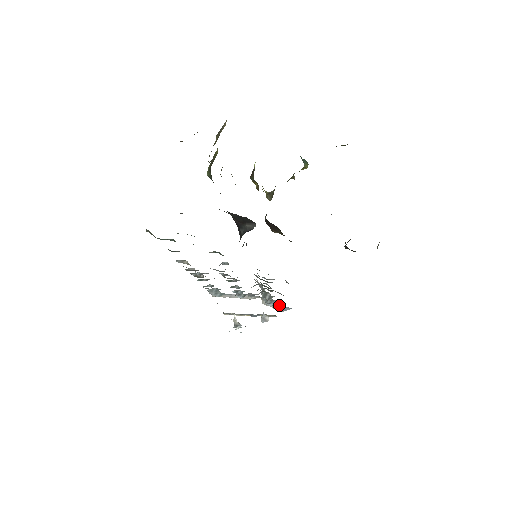
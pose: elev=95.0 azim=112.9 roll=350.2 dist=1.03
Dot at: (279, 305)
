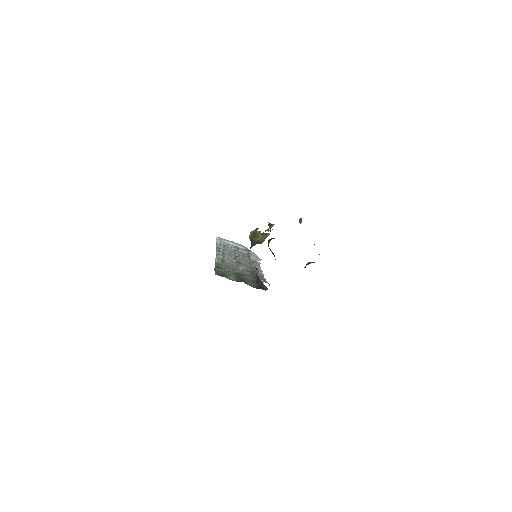
Dot at: occluded
